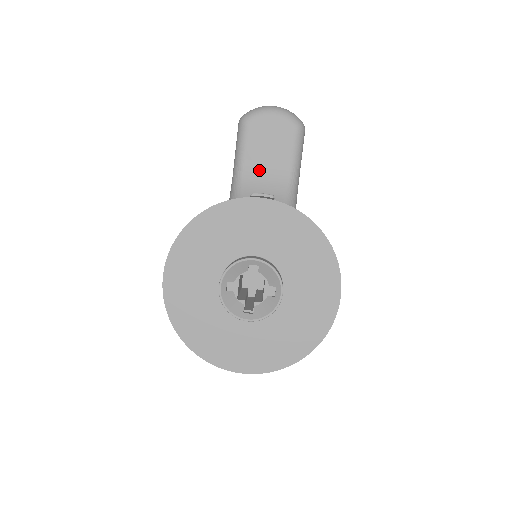
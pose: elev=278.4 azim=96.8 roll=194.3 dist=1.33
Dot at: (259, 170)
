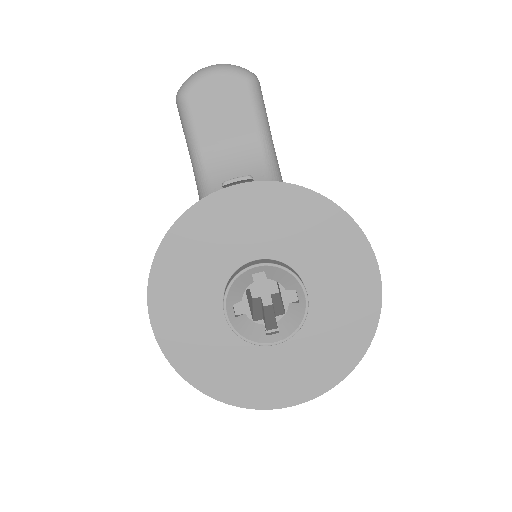
Dot at: (222, 150)
